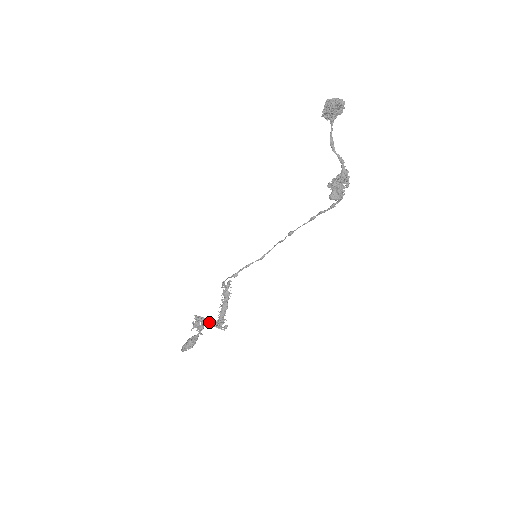
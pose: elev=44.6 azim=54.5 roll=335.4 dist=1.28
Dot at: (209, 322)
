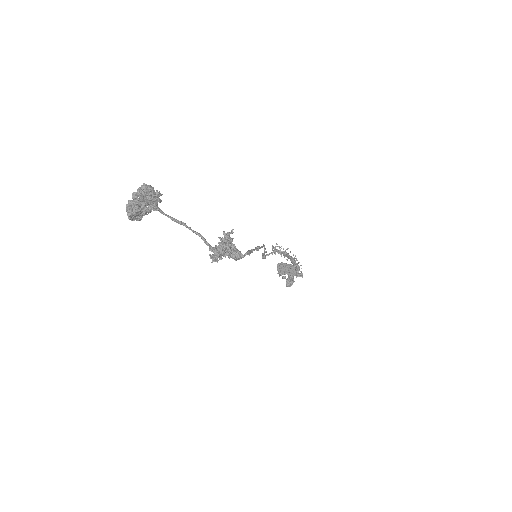
Dot at: (288, 271)
